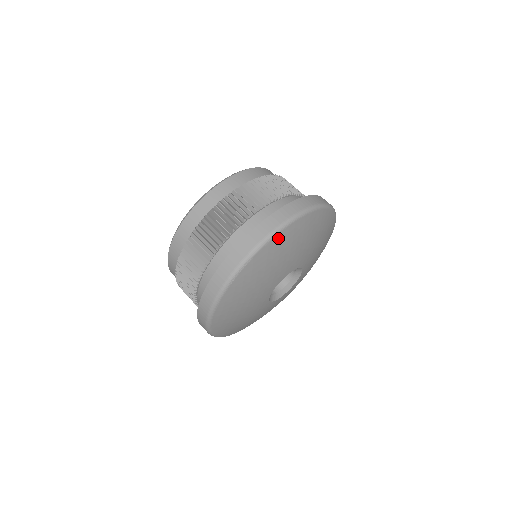
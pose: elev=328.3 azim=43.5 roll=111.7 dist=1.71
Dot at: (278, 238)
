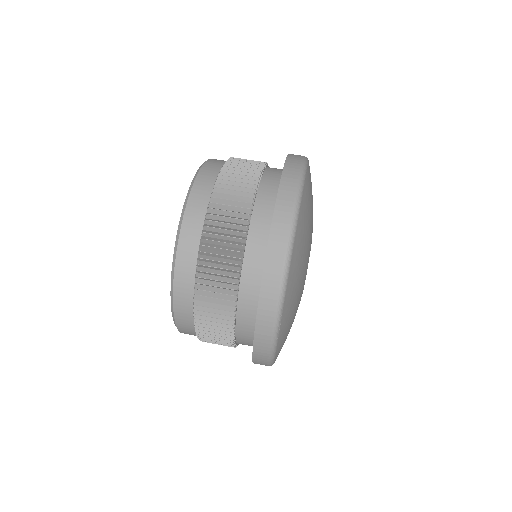
Dot at: (292, 263)
